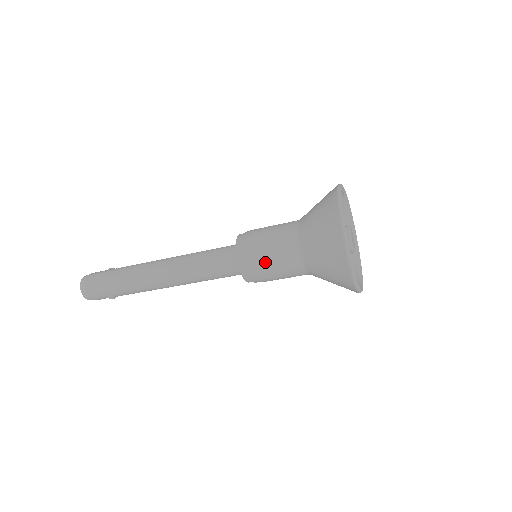
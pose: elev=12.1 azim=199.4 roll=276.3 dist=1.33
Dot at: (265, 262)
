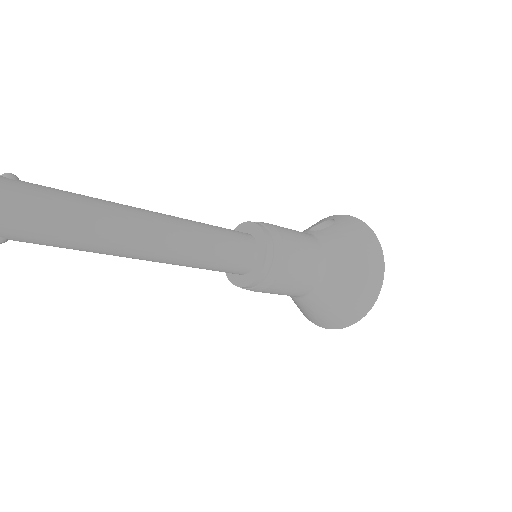
Dot at: (289, 279)
